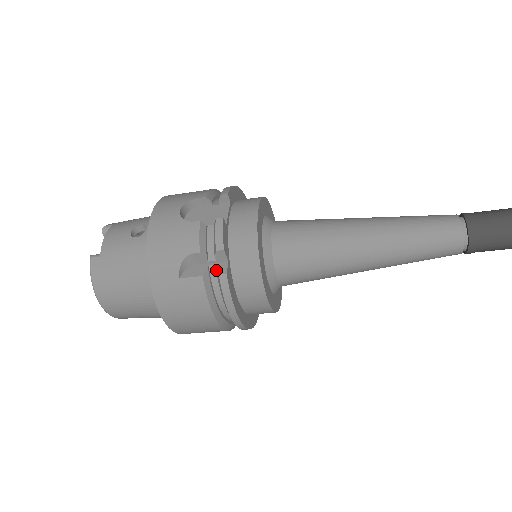
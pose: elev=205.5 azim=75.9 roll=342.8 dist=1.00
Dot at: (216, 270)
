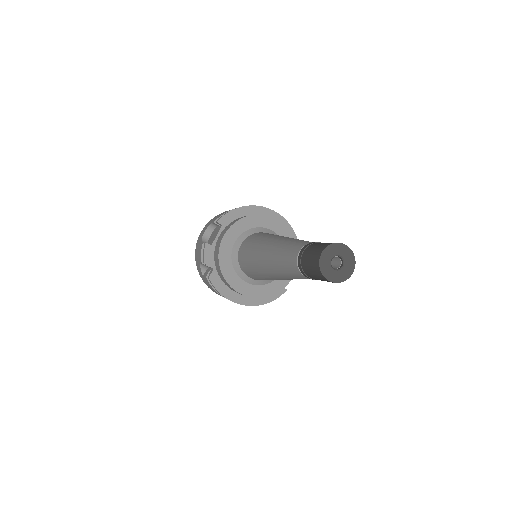
Dot at: occluded
